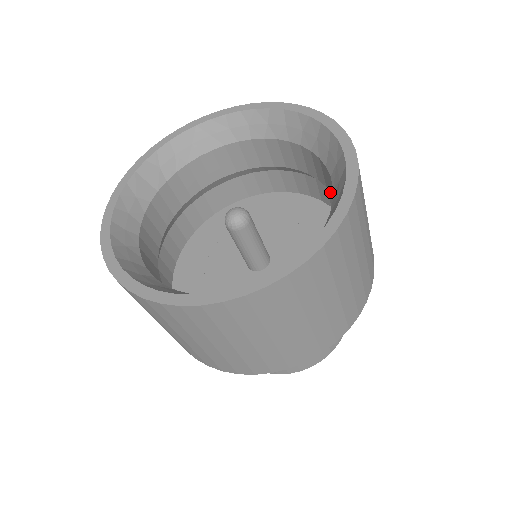
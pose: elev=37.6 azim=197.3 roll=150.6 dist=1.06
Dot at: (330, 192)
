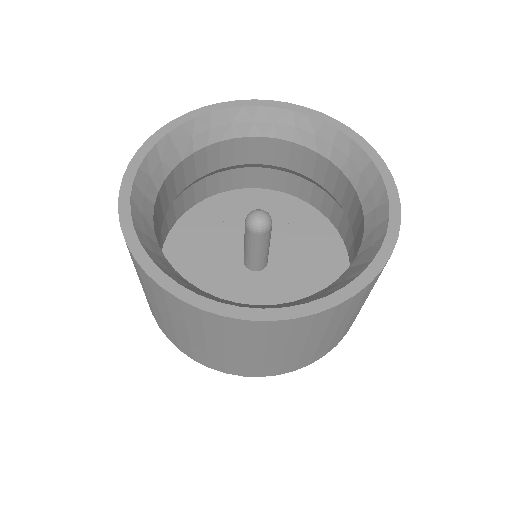
Dot at: (350, 223)
